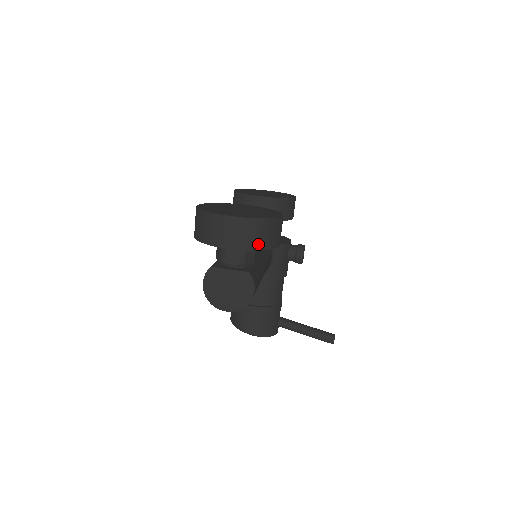
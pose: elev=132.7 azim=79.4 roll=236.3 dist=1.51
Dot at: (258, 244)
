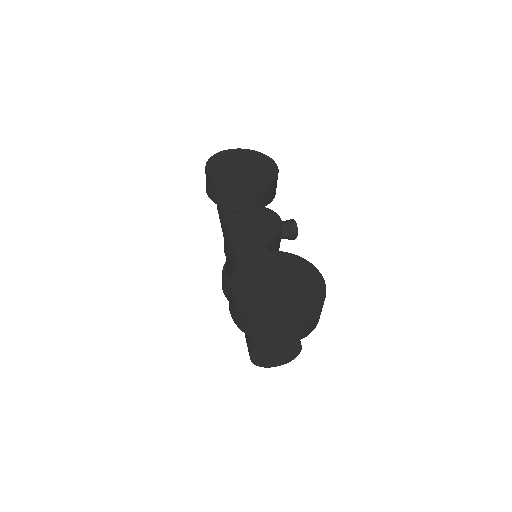
Dot at: (312, 328)
